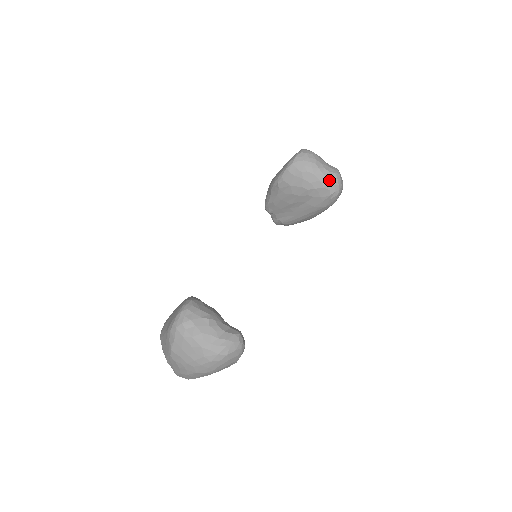
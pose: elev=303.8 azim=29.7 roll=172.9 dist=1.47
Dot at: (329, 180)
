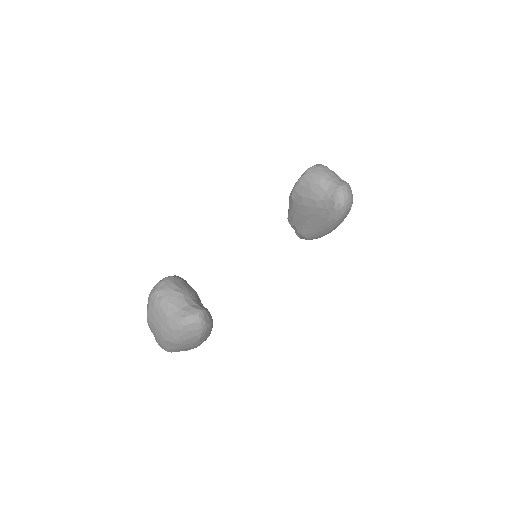
Dot at: (334, 192)
